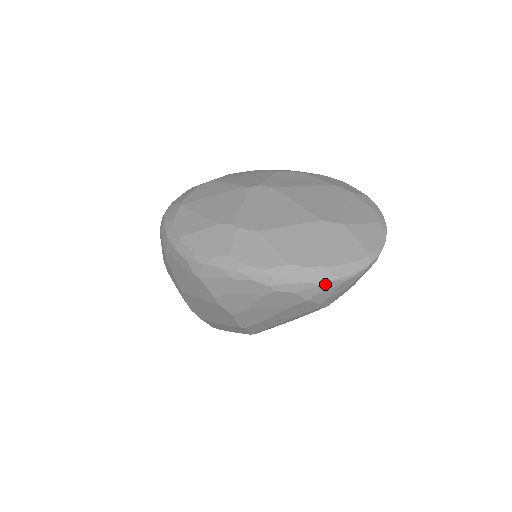
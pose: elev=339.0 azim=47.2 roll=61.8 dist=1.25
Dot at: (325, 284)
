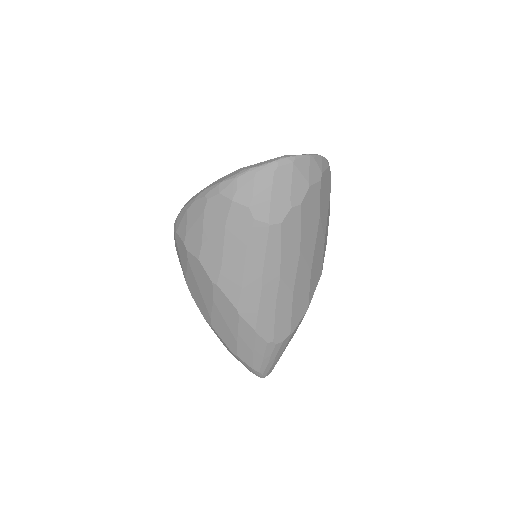
Dot at: (240, 177)
